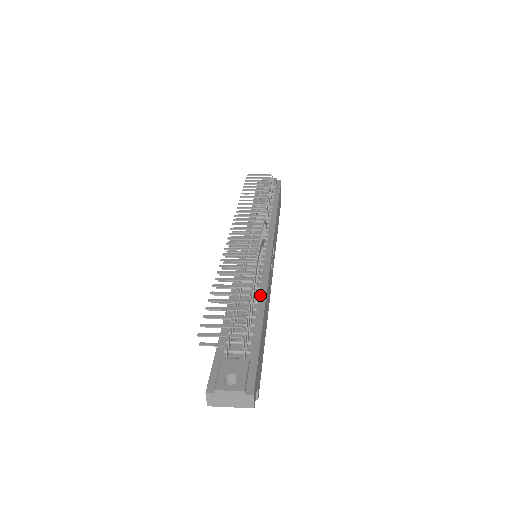
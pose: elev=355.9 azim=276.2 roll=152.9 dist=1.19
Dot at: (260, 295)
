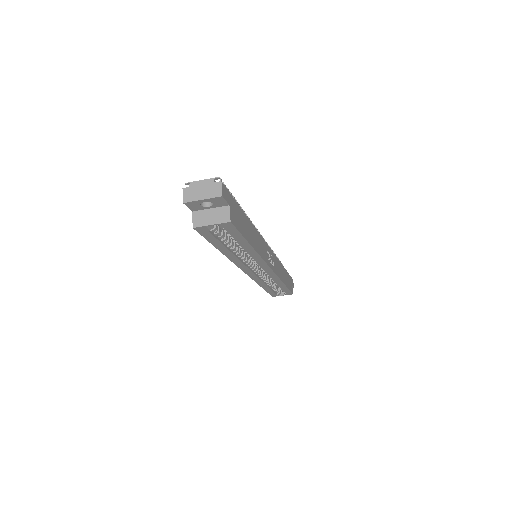
Dot at: occluded
